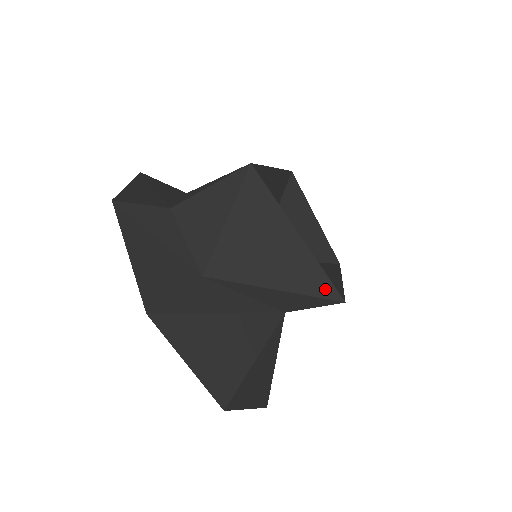
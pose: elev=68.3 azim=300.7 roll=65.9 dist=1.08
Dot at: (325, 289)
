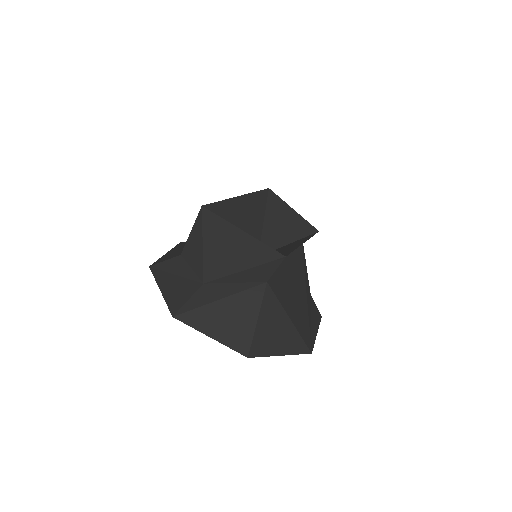
Dot at: (271, 255)
